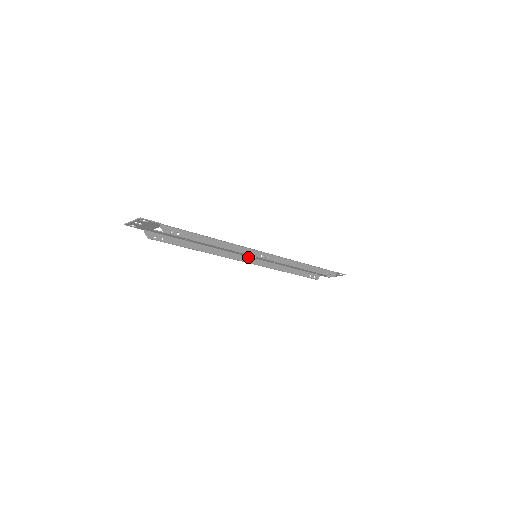
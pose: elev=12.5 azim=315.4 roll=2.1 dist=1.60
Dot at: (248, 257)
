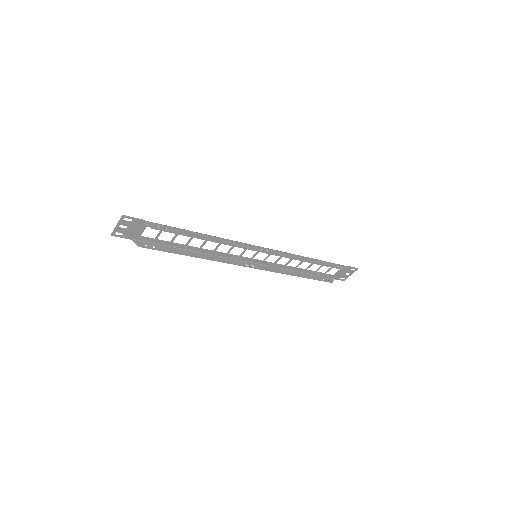
Dot at: (249, 262)
